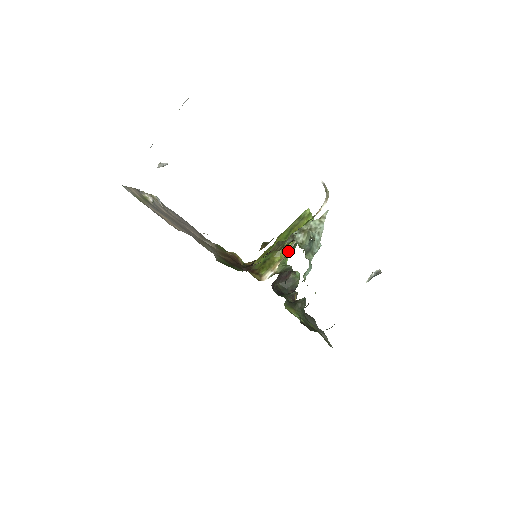
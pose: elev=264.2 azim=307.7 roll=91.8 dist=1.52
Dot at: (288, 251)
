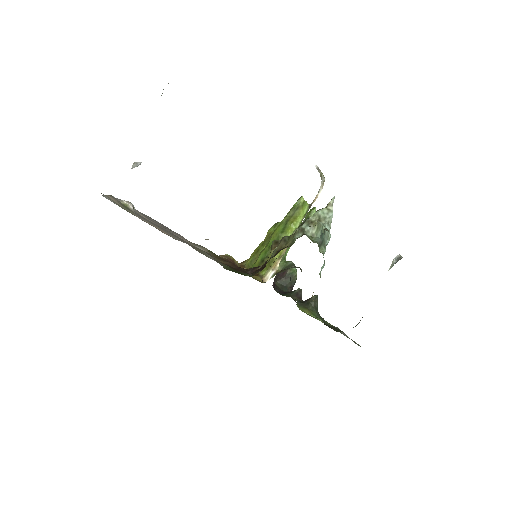
Dot at: occluded
